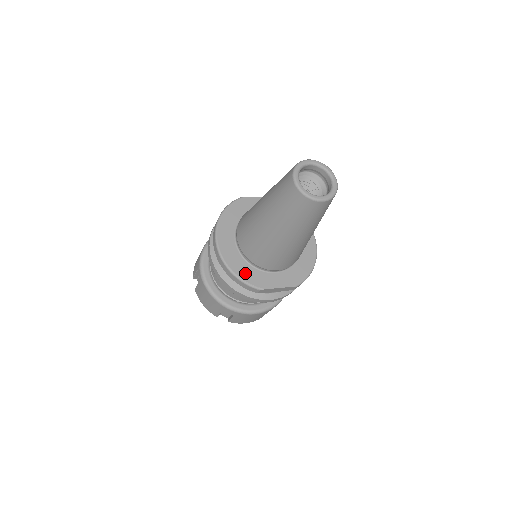
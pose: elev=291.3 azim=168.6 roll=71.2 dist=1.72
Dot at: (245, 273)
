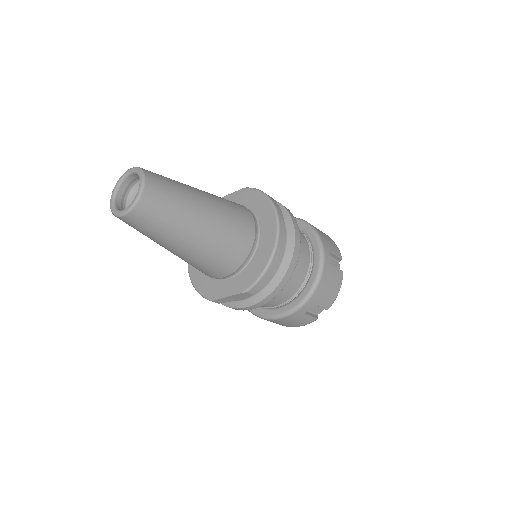
Dot at: (202, 285)
